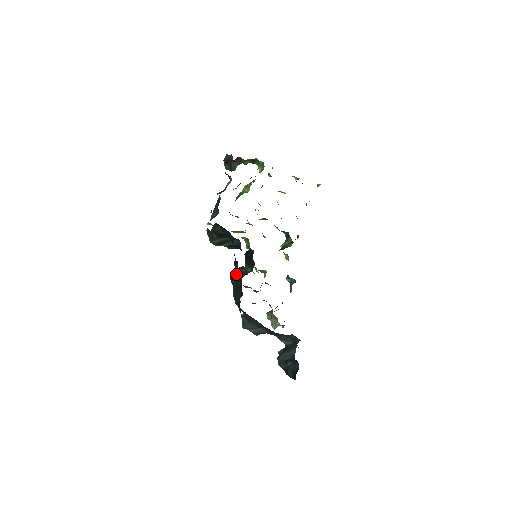
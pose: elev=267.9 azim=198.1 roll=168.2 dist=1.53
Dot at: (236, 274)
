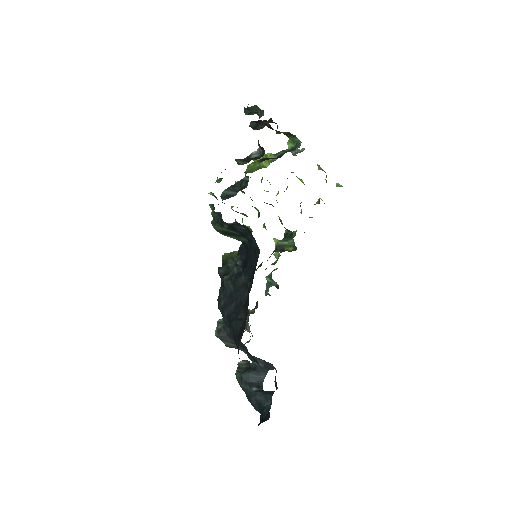
Dot at: (238, 284)
